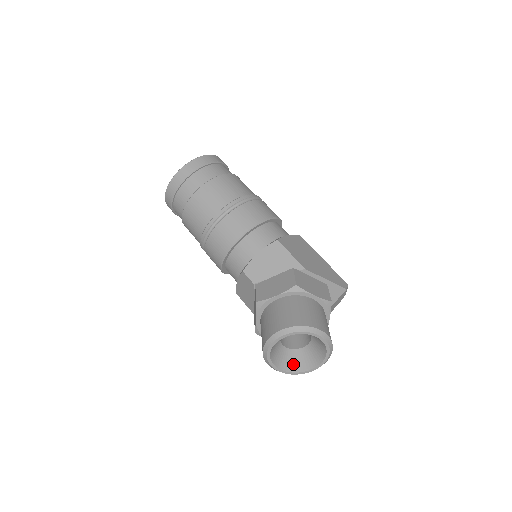
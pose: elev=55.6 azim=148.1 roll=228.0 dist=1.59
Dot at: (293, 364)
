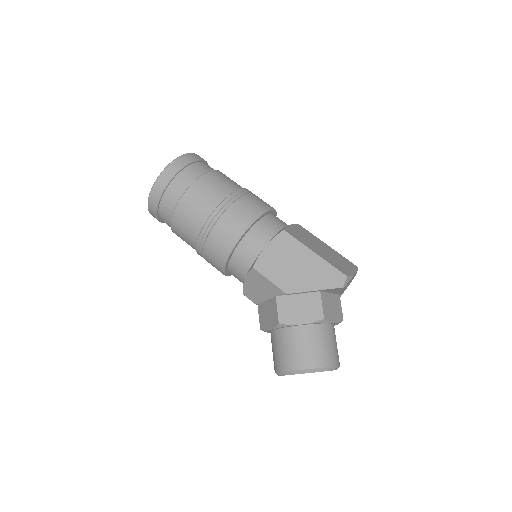
Dot at: occluded
